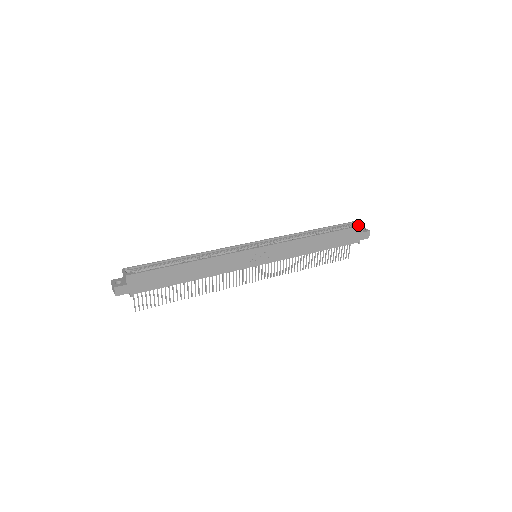
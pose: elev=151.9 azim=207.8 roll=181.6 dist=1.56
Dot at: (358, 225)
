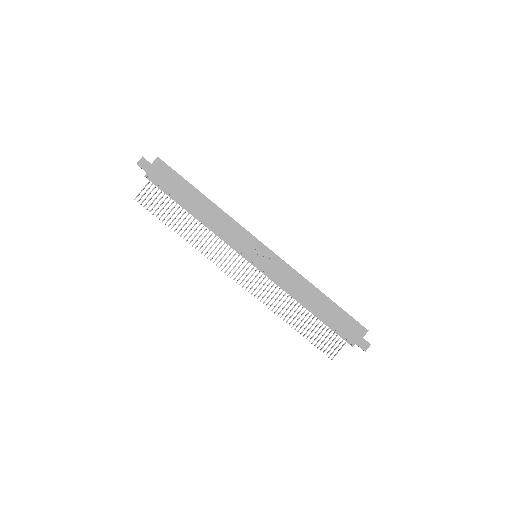
Dot at: (363, 326)
